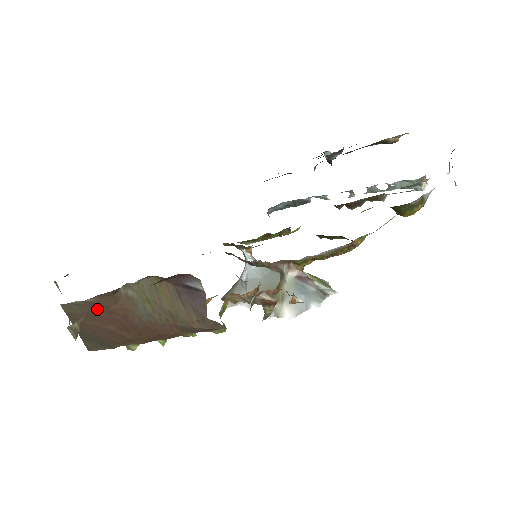
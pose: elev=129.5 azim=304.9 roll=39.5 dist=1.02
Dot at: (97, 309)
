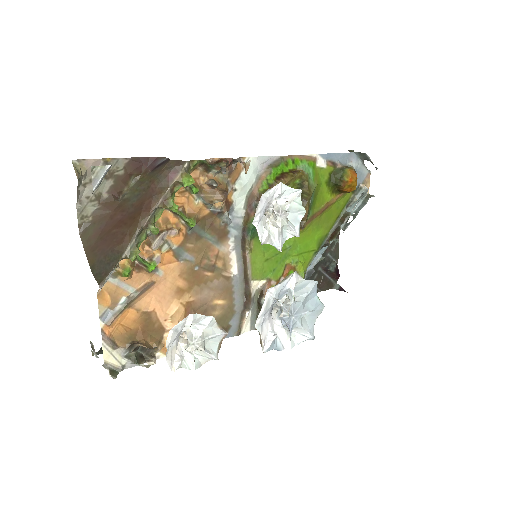
Dot at: (104, 220)
